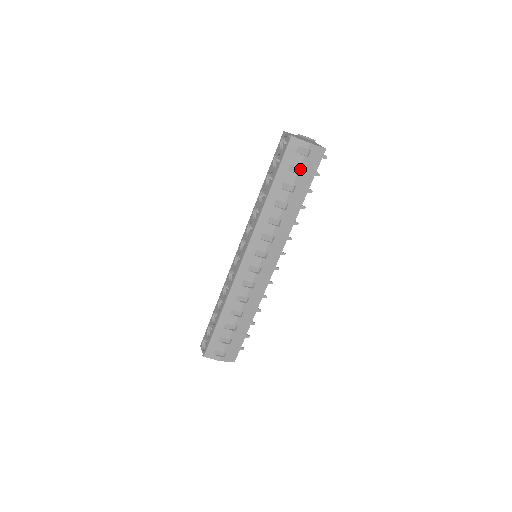
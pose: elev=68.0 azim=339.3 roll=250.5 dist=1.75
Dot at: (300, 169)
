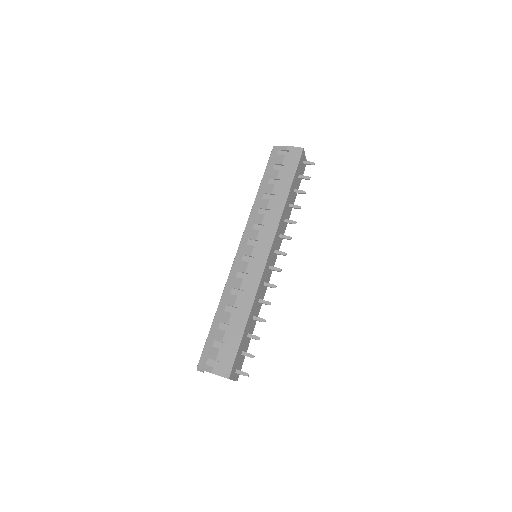
Dot at: (283, 167)
